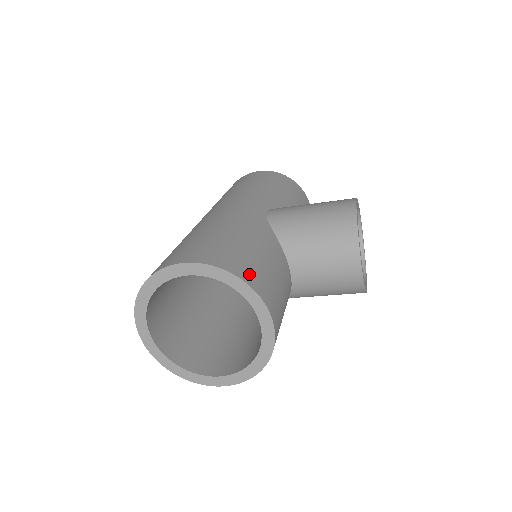
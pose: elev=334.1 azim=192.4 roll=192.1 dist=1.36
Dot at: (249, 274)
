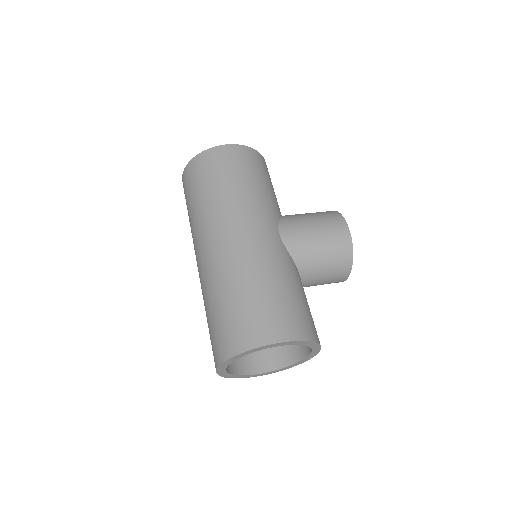
Dot at: (313, 331)
